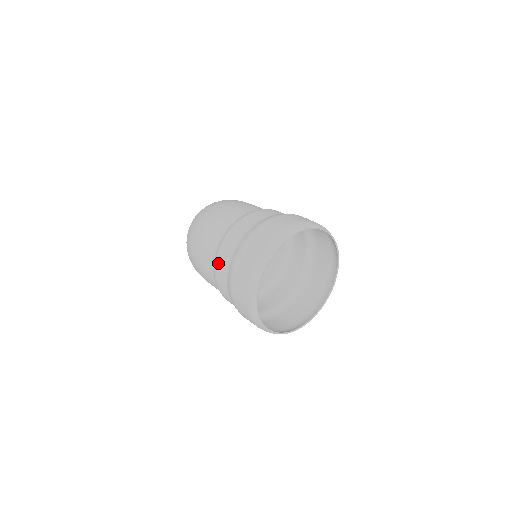
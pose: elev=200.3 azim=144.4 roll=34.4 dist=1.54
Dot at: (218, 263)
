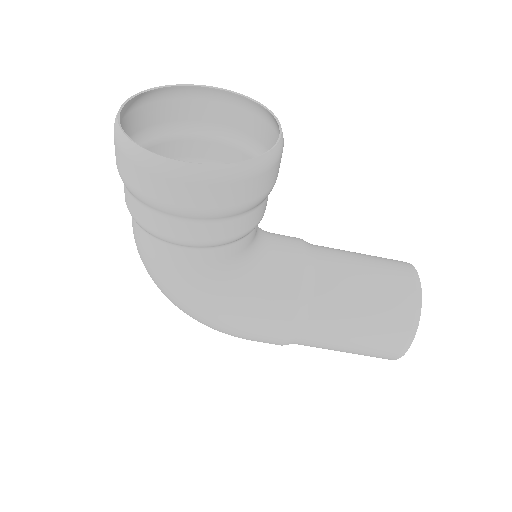
Dot at: (125, 198)
